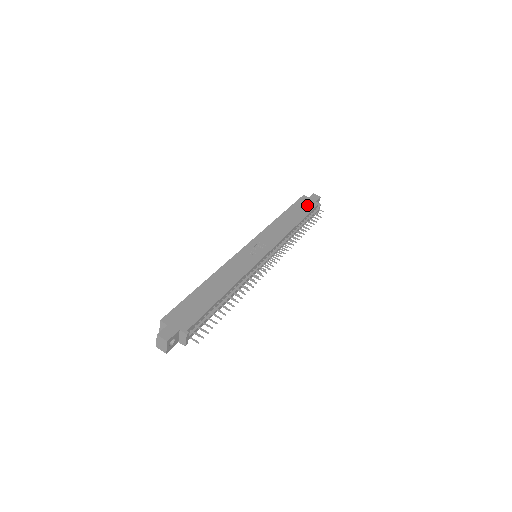
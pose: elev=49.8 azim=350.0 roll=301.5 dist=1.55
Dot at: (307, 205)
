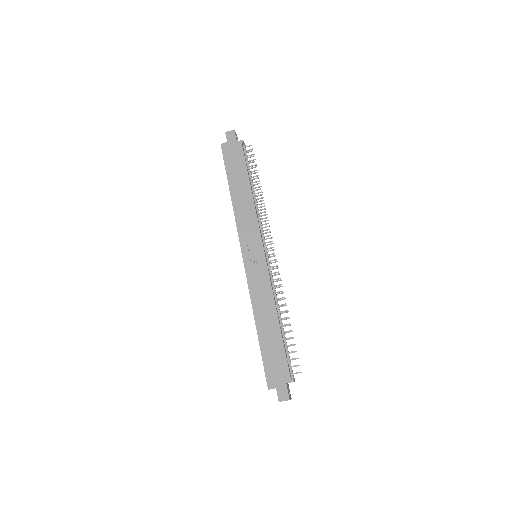
Dot at: (235, 155)
